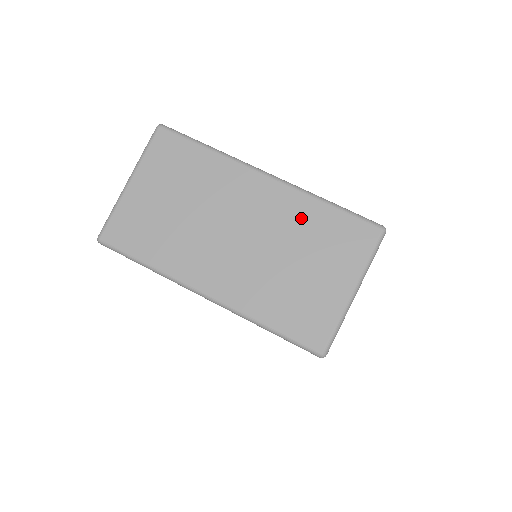
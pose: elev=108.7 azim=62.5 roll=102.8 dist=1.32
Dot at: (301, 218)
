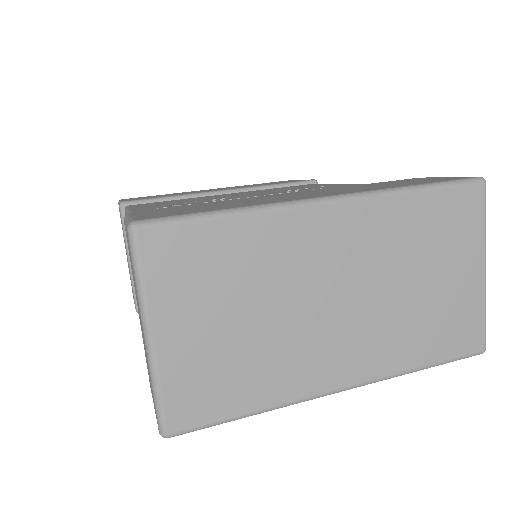
Dot at: (398, 229)
